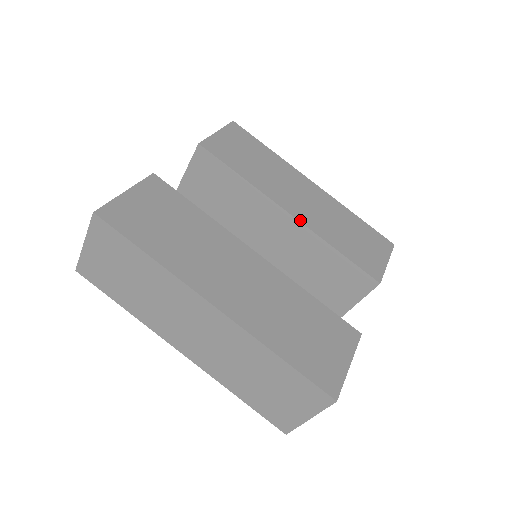
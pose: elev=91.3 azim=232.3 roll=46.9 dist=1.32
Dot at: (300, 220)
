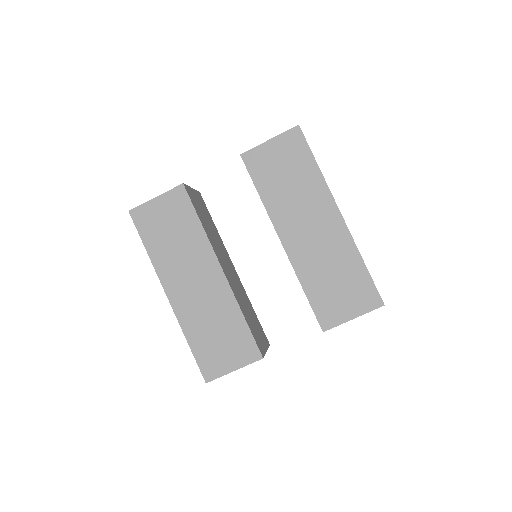
Dot at: (287, 252)
